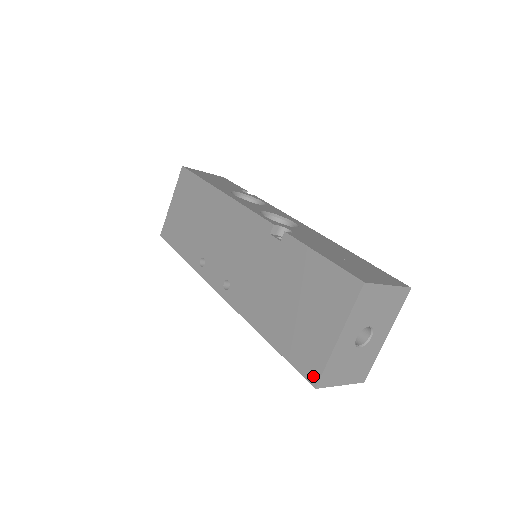
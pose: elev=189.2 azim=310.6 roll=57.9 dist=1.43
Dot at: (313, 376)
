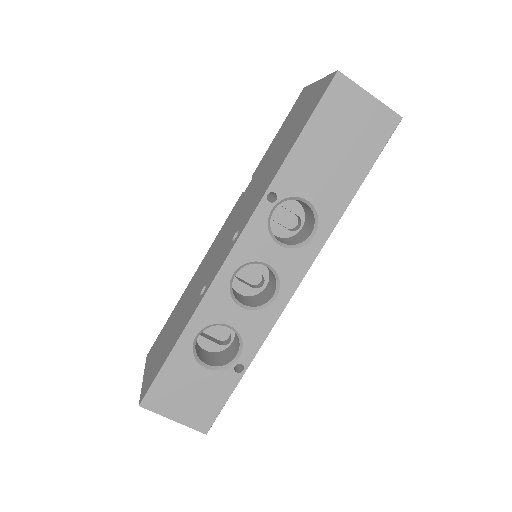
Dot at: (330, 79)
